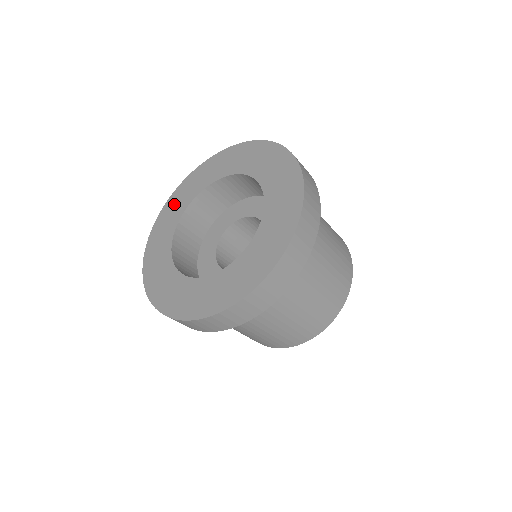
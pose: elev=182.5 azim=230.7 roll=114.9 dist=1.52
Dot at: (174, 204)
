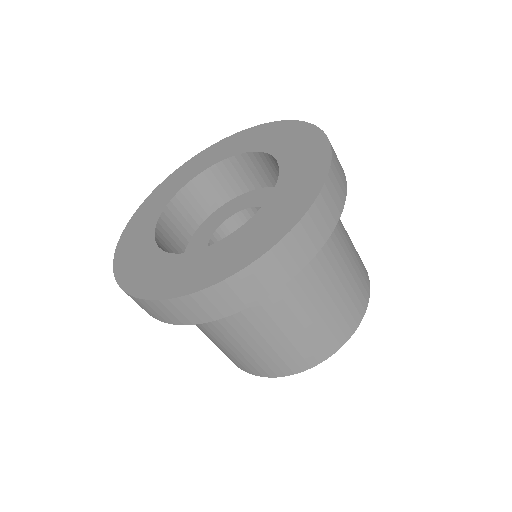
Dot at: (193, 165)
